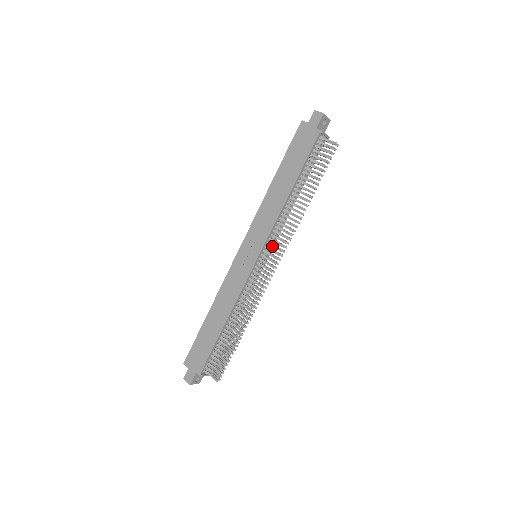
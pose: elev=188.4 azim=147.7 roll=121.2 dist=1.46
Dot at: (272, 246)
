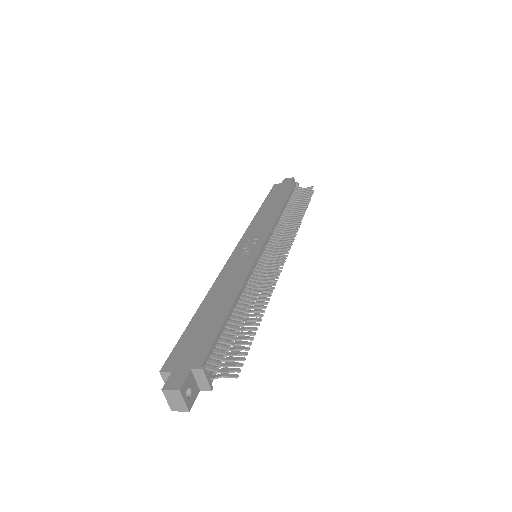
Dot at: (276, 241)
